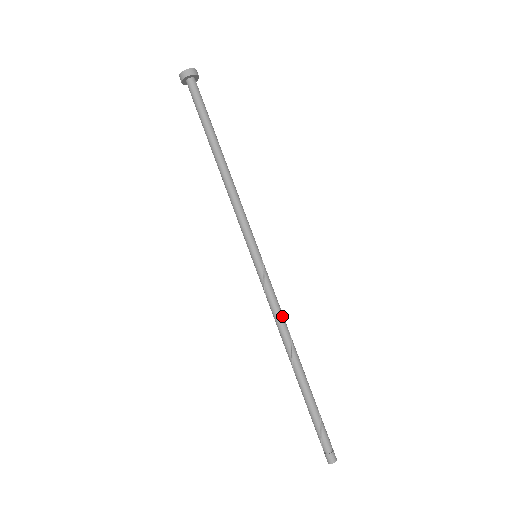
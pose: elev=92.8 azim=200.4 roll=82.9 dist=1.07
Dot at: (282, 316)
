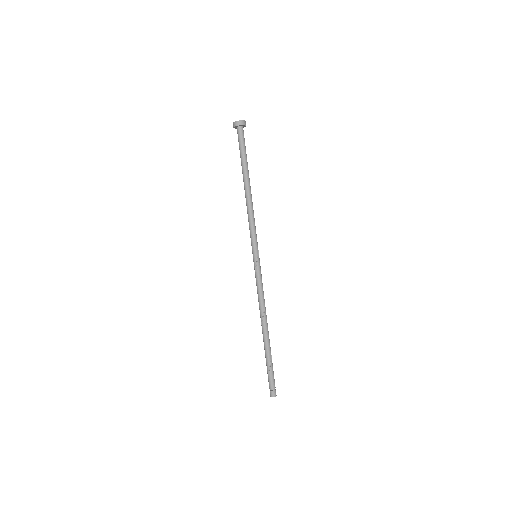
Dot at: (261, 299)
